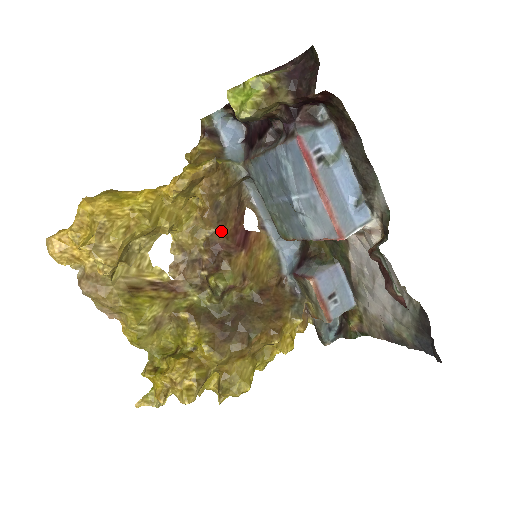
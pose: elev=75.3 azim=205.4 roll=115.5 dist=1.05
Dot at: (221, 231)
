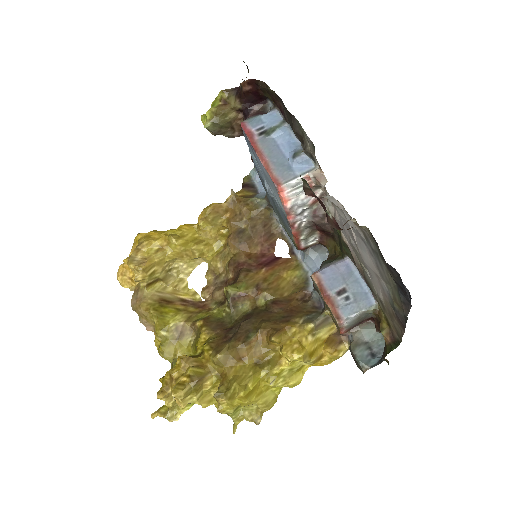
Dot at: (244, 253)
